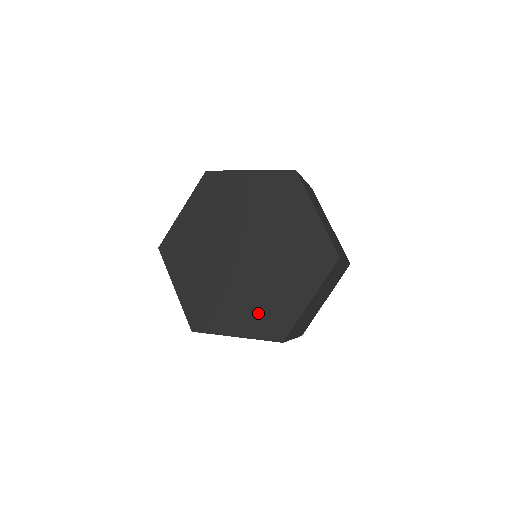
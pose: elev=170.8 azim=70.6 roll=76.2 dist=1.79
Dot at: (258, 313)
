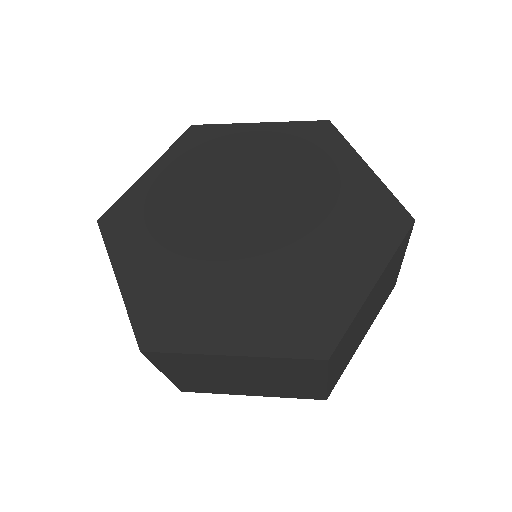
Dot at: (277, 310)
